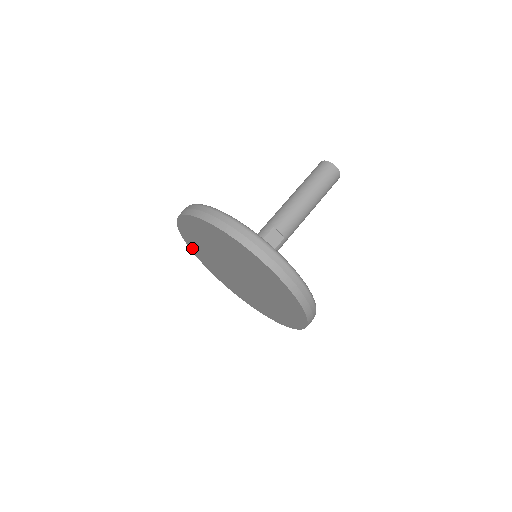
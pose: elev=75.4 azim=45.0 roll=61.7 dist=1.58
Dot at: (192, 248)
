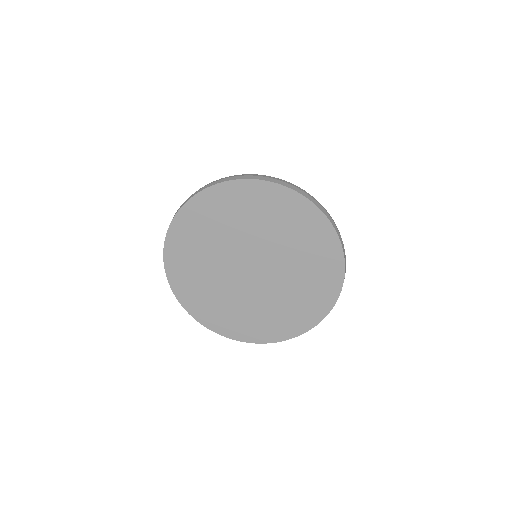
Dot at: (188, 212)
